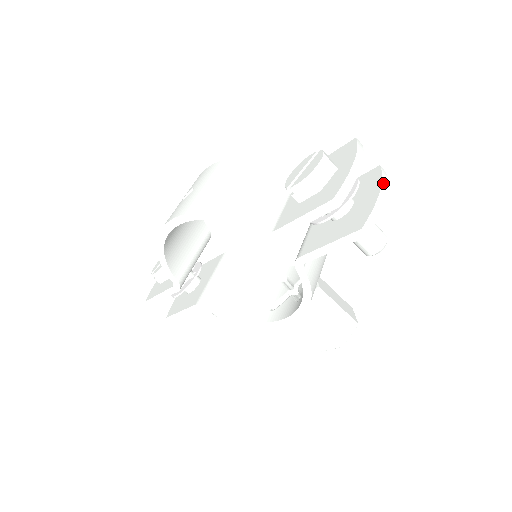
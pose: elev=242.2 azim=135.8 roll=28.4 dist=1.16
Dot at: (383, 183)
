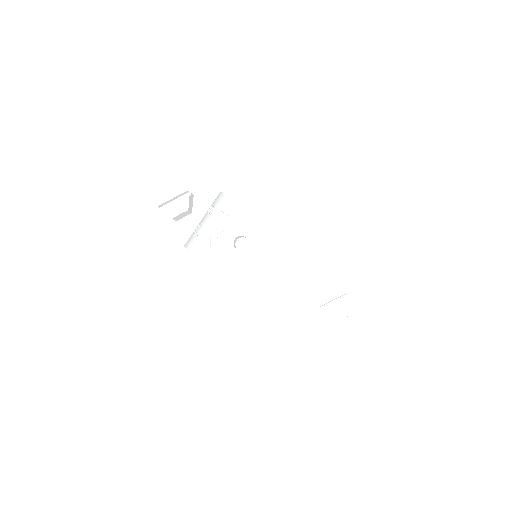
Dot at: occluded
